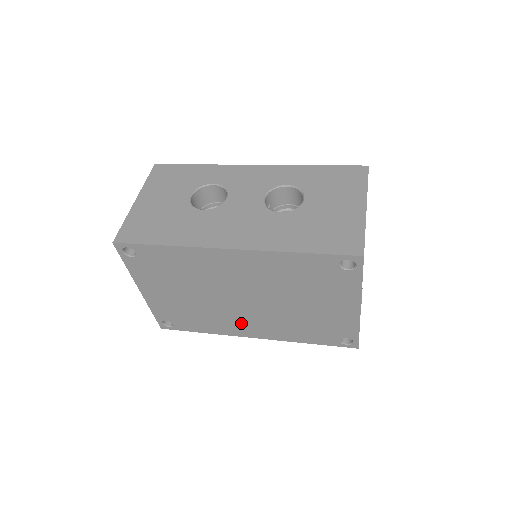
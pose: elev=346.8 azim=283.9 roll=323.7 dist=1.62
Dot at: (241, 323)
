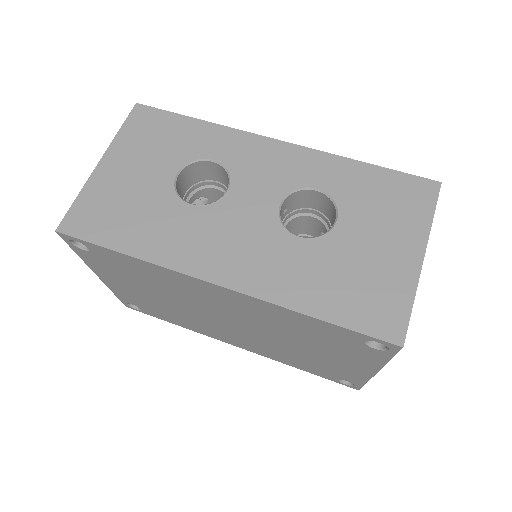
Dot at: (222, 334)
